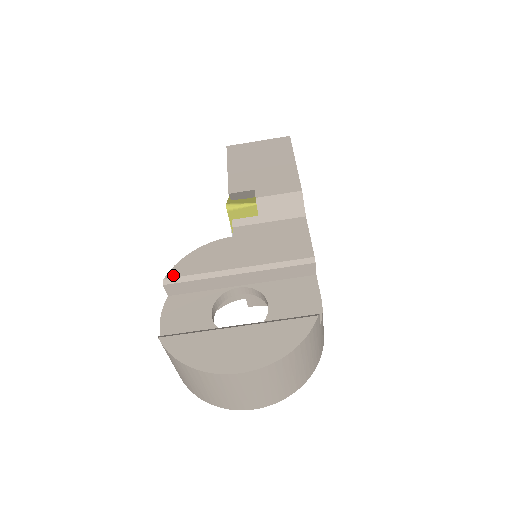
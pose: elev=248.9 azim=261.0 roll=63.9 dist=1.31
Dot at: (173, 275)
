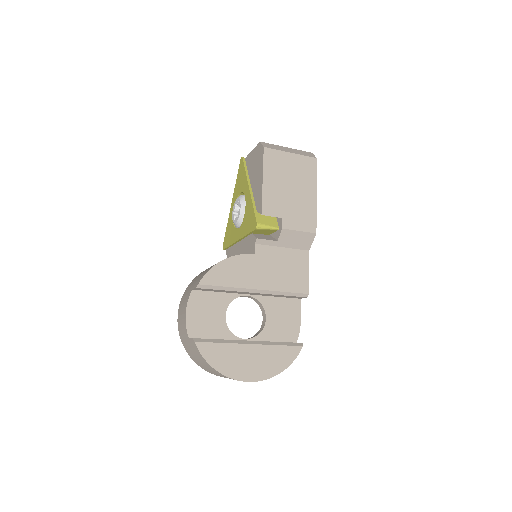
Dot at: (206, 282)
